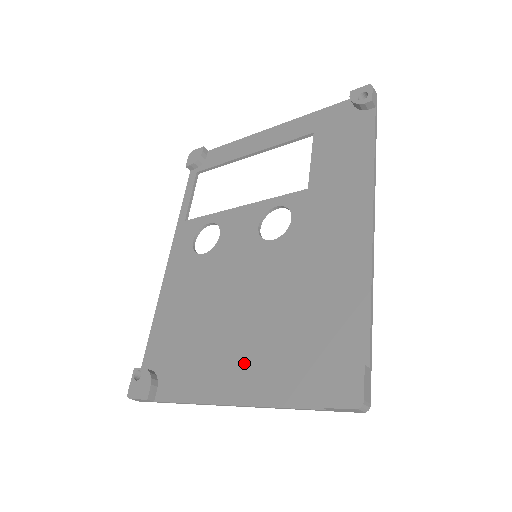
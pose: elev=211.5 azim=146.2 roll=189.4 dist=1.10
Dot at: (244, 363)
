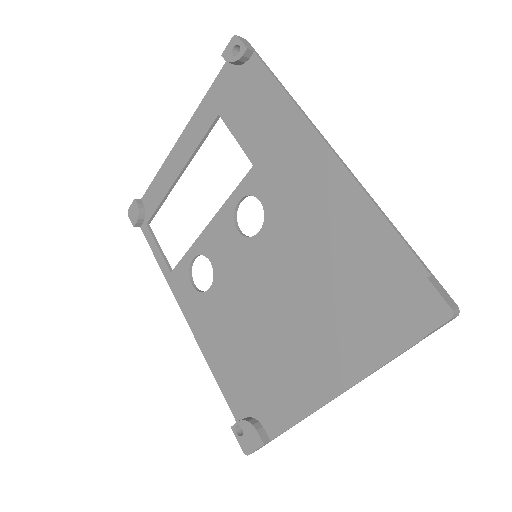
Dot at: (320, 353)
